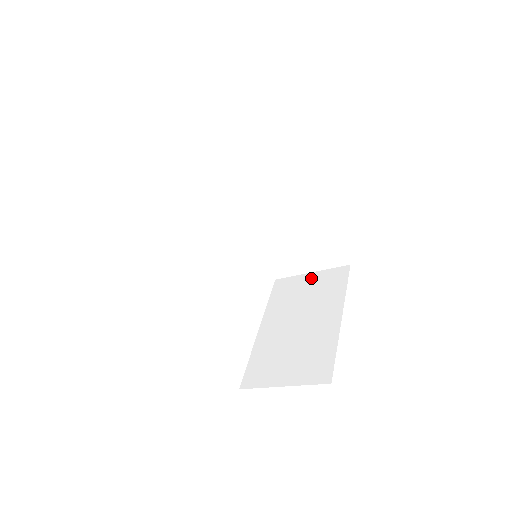
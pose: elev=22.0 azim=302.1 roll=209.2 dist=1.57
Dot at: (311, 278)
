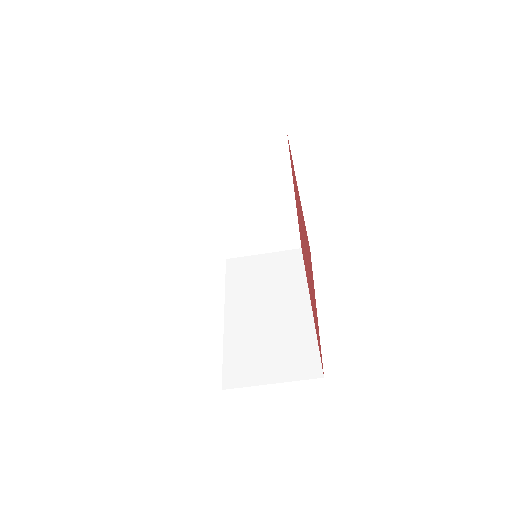
Dot at: occluded
